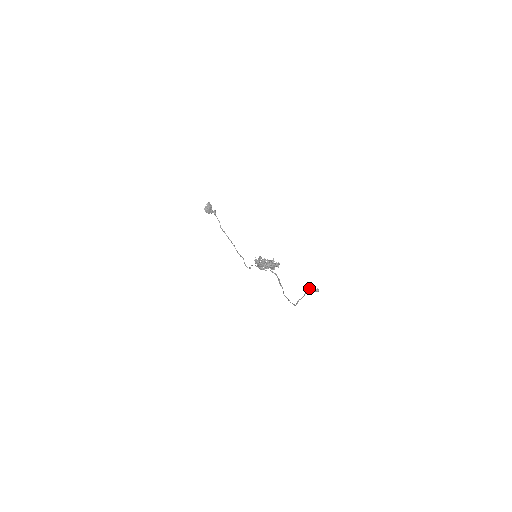
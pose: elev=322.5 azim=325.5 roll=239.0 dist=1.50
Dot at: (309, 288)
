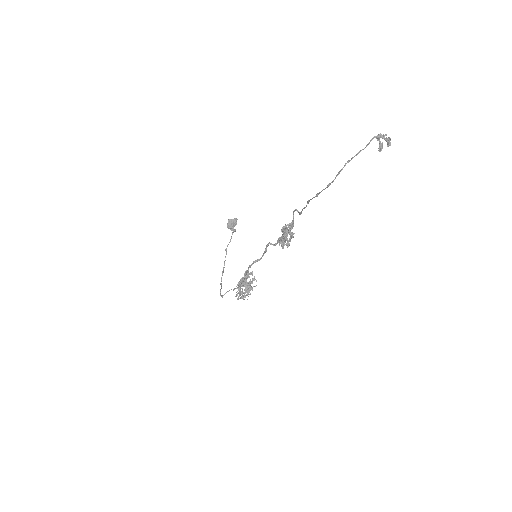
Dot at: occluded
